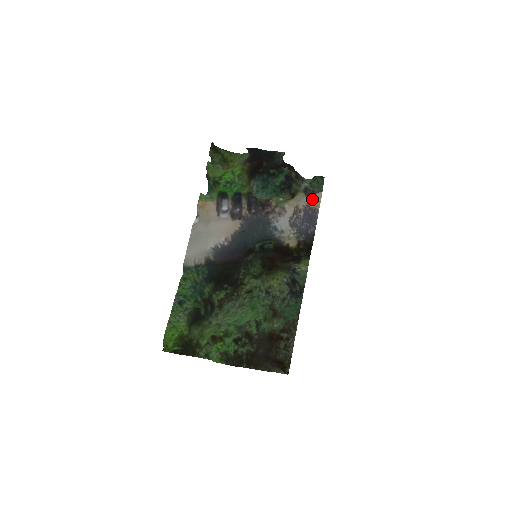
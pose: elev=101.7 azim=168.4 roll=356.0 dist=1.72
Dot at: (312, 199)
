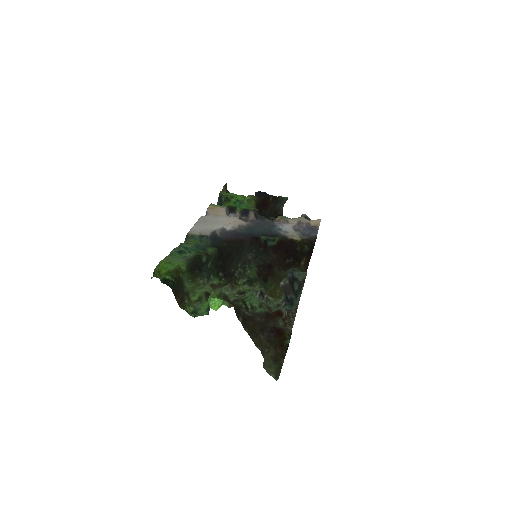
Dot at: (312, 221)
